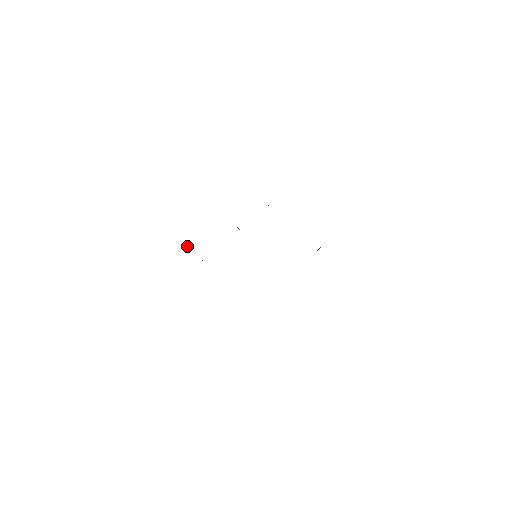
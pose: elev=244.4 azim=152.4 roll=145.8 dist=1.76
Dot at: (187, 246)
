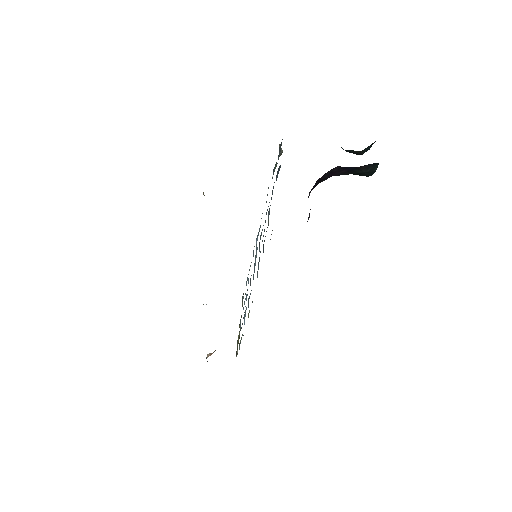
Dot at: (208, 355)
